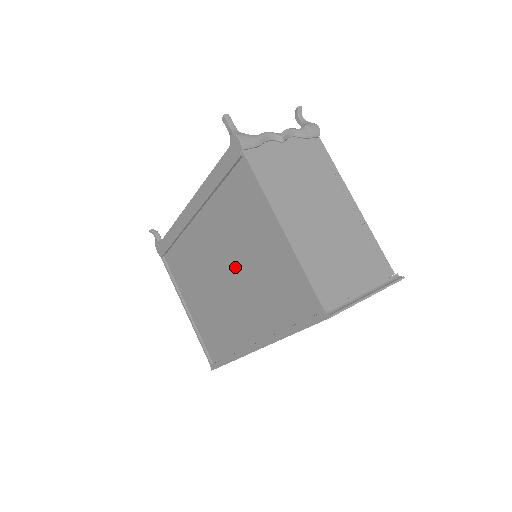
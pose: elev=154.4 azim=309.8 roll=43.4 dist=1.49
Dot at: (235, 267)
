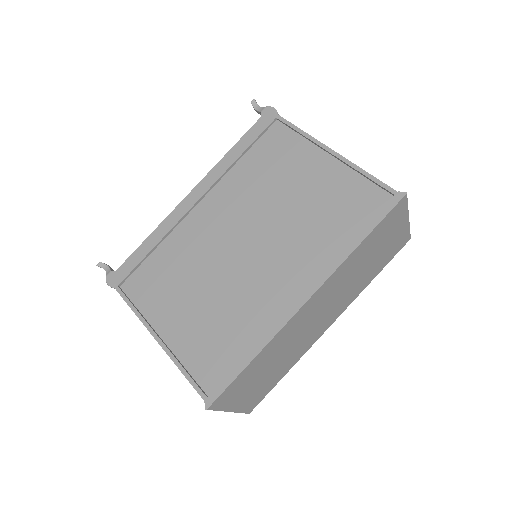
Dot at: (263, 224)
